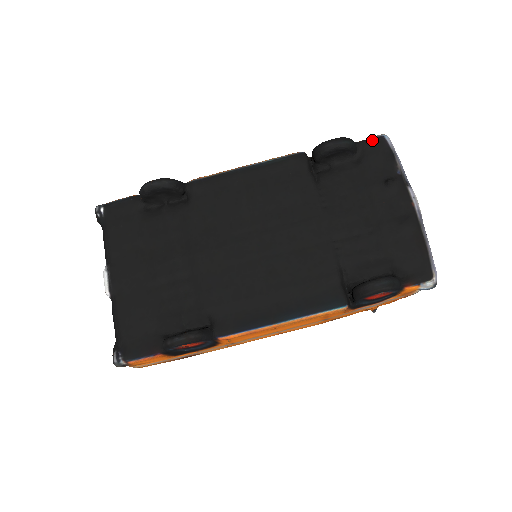
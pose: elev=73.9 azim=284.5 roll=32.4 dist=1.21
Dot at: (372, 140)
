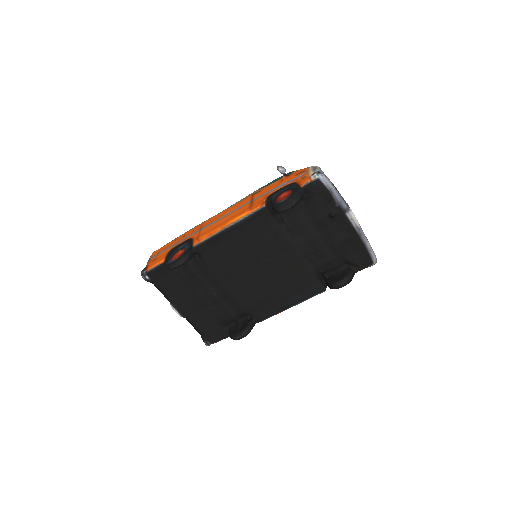
Dot at: (311, 185)
